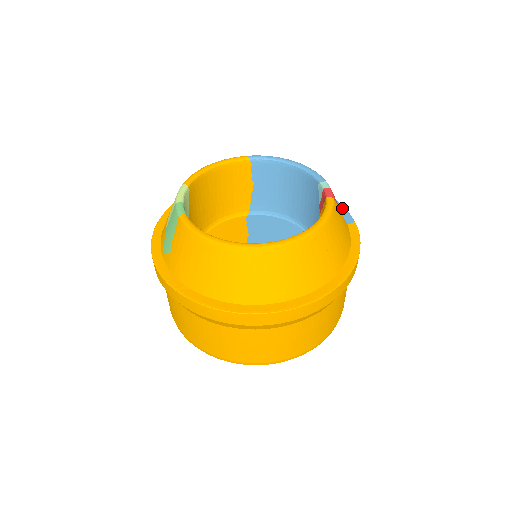
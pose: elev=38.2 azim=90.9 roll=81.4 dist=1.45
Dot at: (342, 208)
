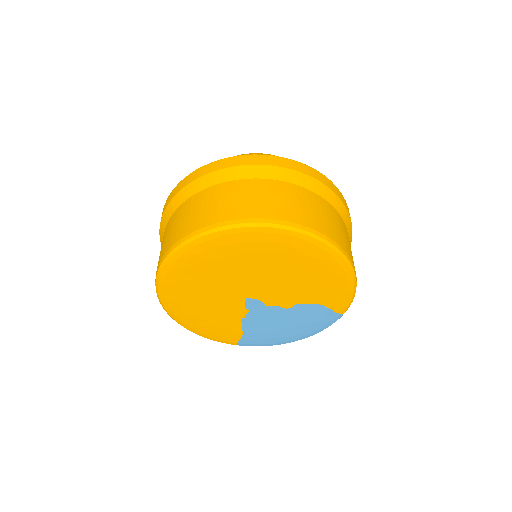
Dot at: occluded
